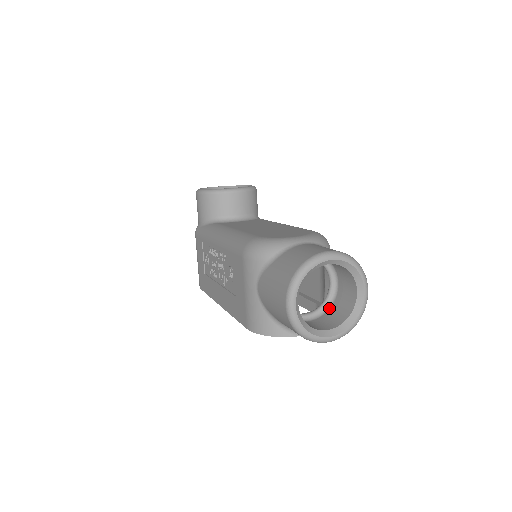
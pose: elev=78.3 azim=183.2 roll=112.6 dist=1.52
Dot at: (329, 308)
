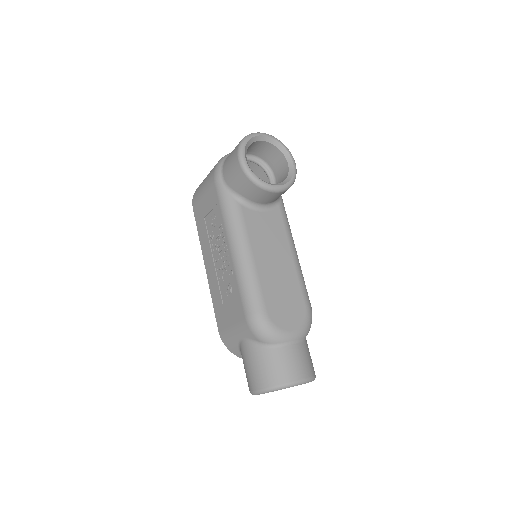
Dot at: occluded
